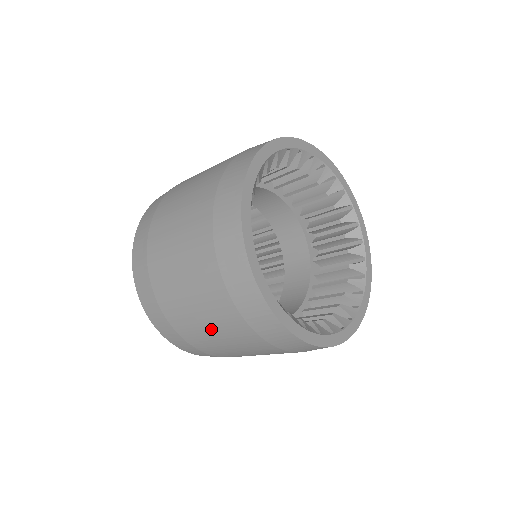
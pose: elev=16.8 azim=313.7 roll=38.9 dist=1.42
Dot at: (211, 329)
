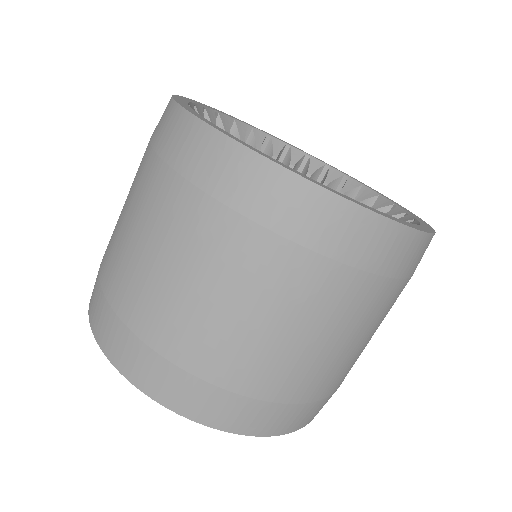
Dot at: (131, 227)
